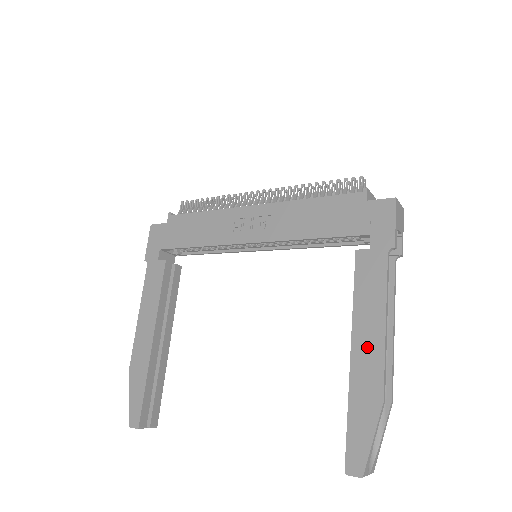
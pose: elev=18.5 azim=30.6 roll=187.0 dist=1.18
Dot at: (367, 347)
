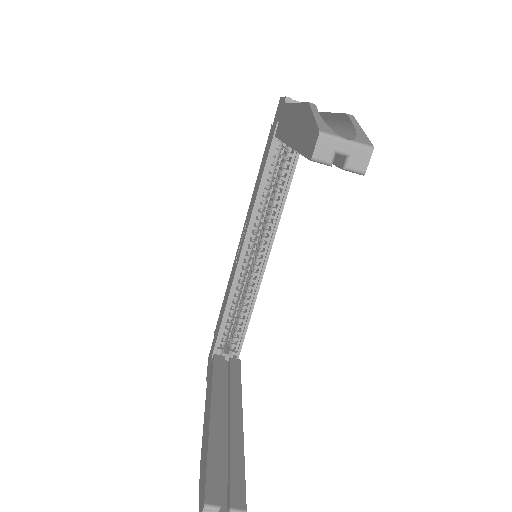
Dot at: (292, 124)
